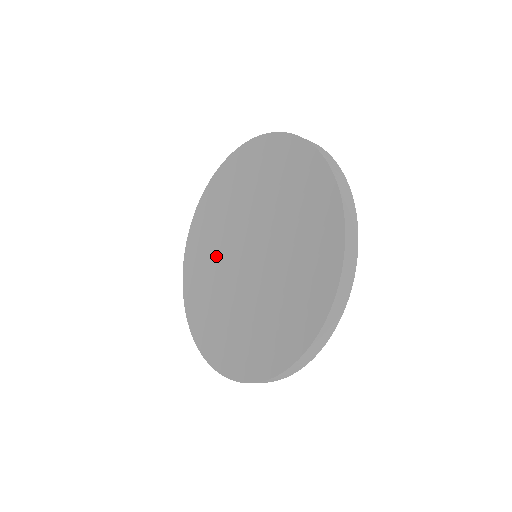
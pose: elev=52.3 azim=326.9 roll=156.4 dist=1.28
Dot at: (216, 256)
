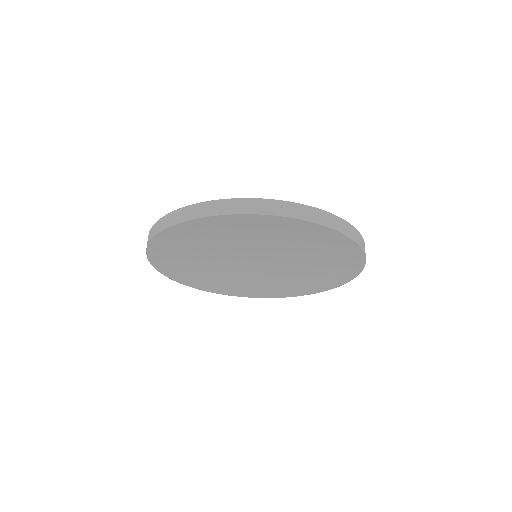
Dot at: (206, 255)
